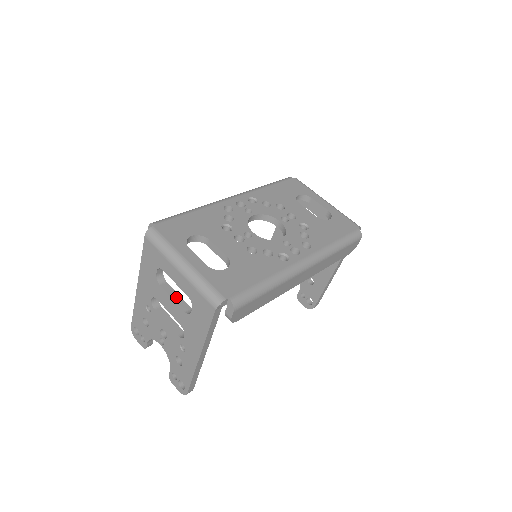
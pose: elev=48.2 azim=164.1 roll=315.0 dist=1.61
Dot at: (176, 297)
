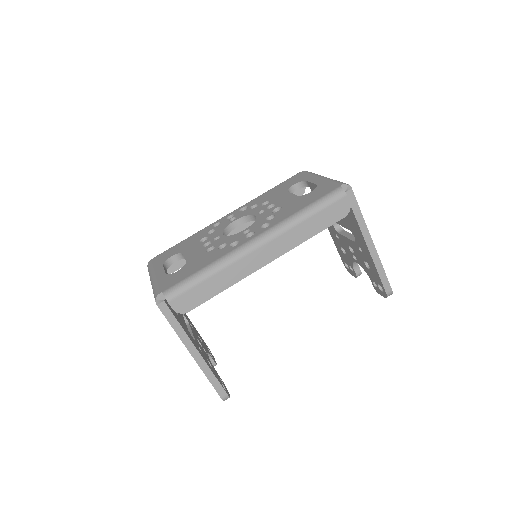
Dot at: occluded
